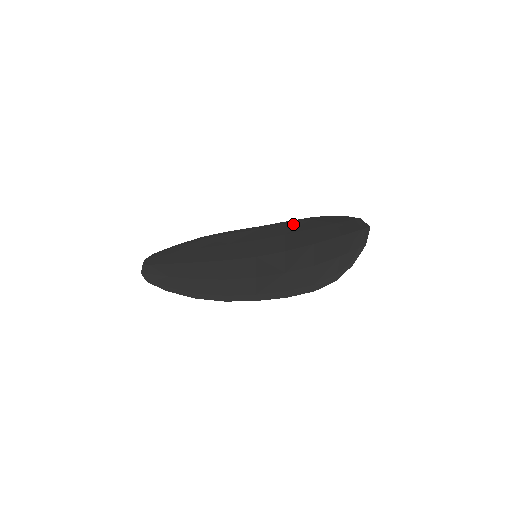
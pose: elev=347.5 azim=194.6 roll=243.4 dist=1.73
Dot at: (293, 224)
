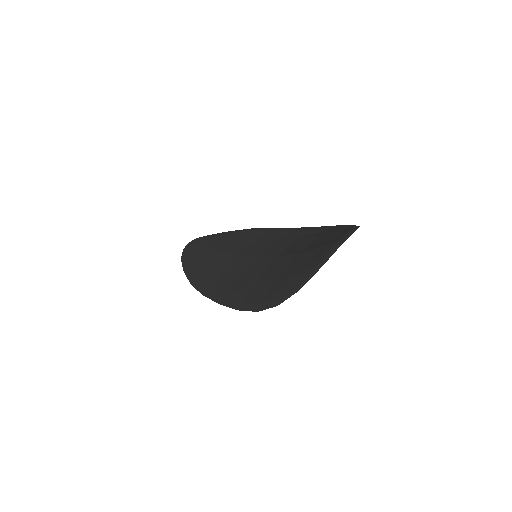
Dot at: (319, 229)
